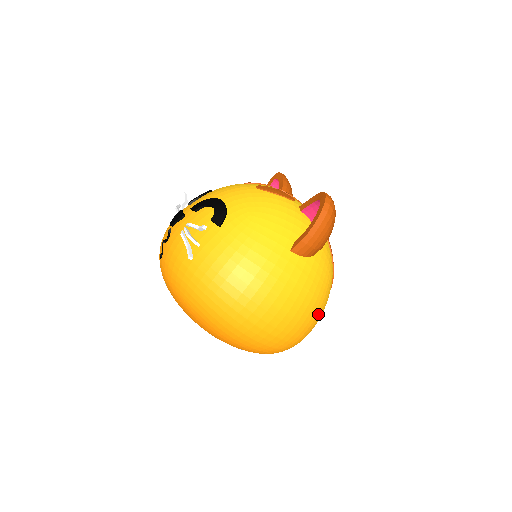
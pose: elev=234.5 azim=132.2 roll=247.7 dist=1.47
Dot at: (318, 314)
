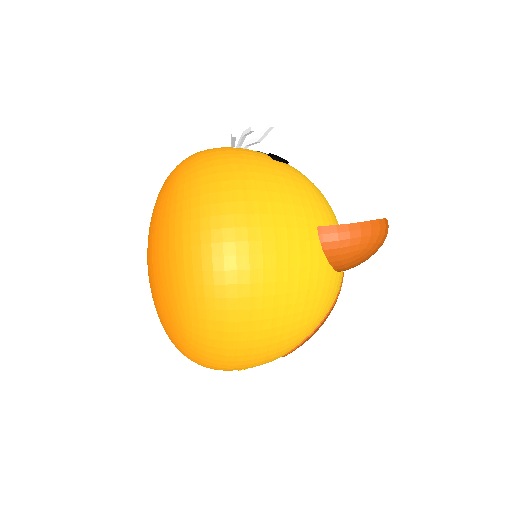
Dot at: (276, 331)
